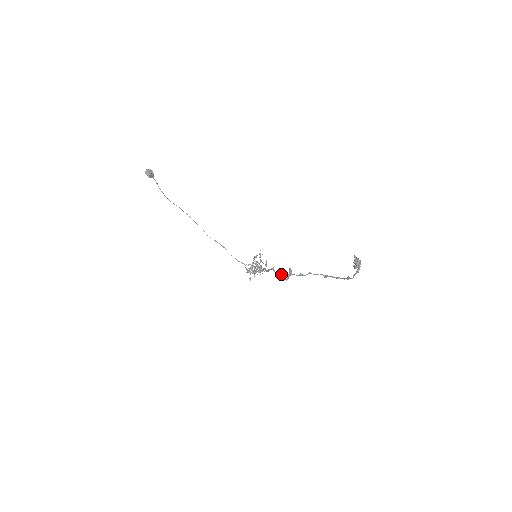
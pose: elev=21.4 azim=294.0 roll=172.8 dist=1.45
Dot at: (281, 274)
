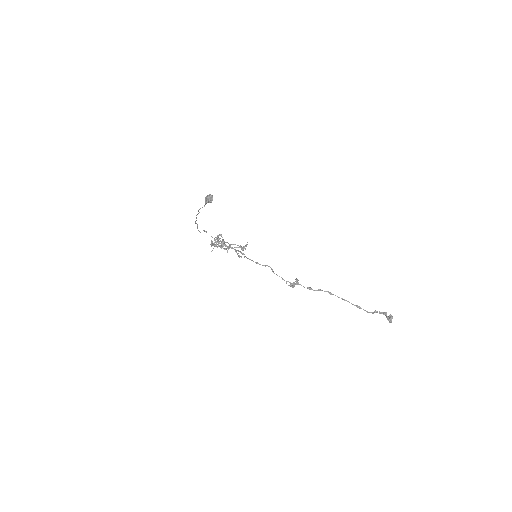
Dot at: occluded
